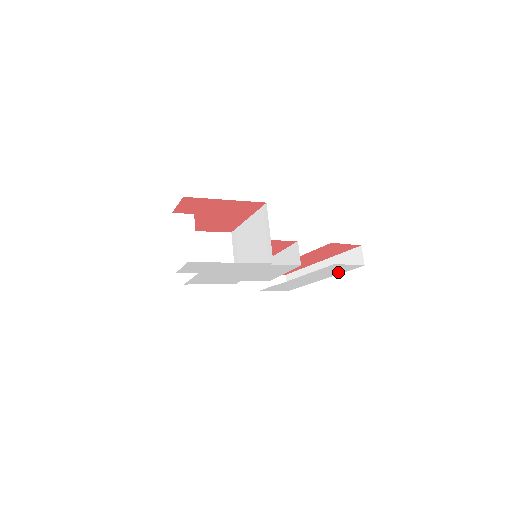
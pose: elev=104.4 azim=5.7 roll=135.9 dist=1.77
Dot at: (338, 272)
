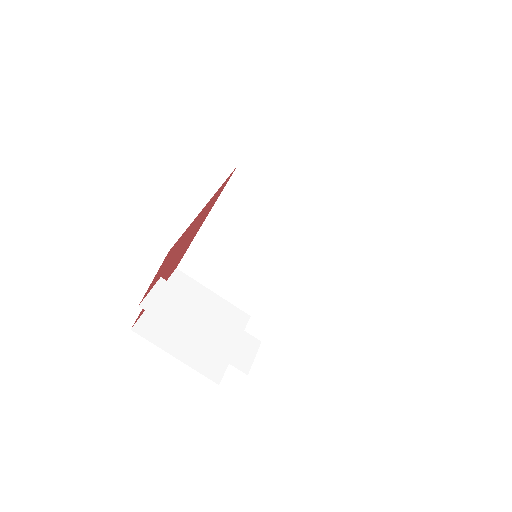
Dot at: occluded
